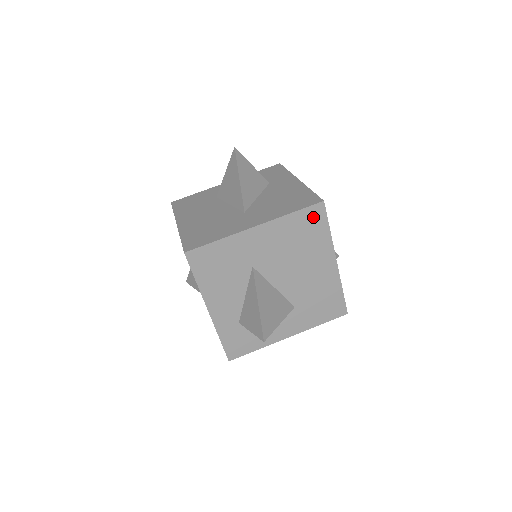
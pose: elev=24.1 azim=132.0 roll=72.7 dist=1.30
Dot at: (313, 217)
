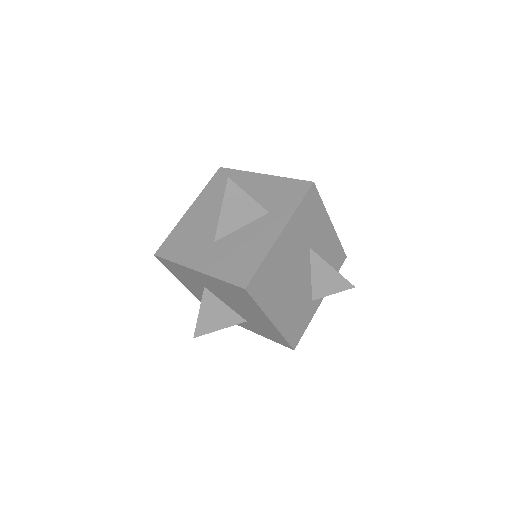
Dot at: (240, 291)
